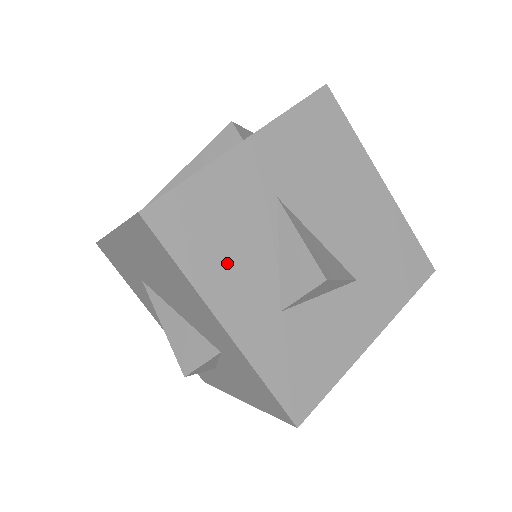
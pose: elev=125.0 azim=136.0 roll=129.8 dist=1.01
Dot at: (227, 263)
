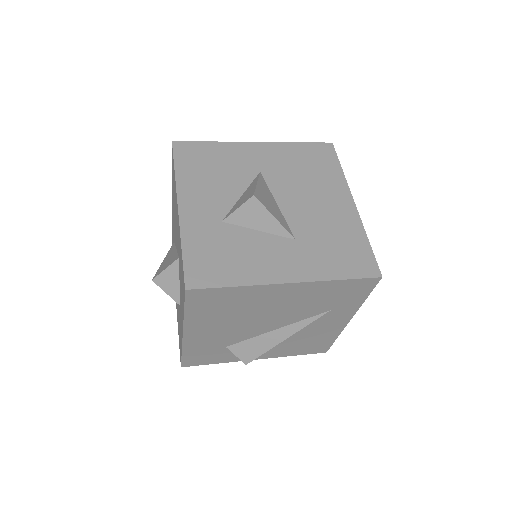
Dot at: (204, 182)
